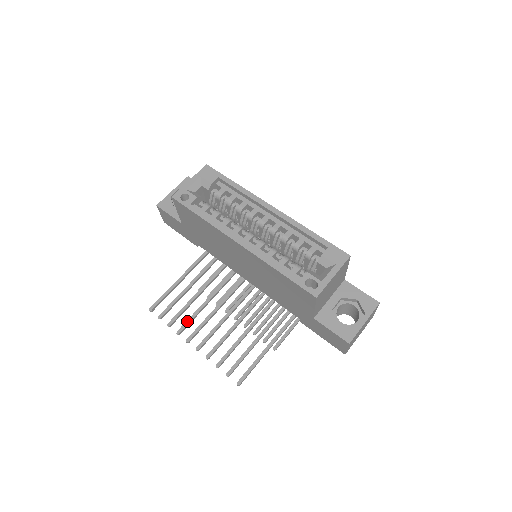
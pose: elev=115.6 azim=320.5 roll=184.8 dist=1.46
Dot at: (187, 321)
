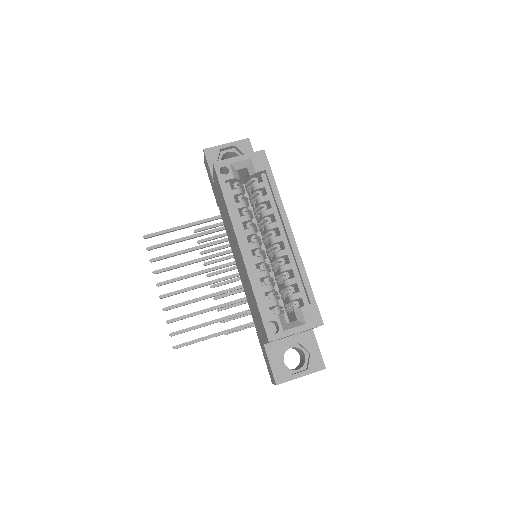
Dot at: (168, 267)
